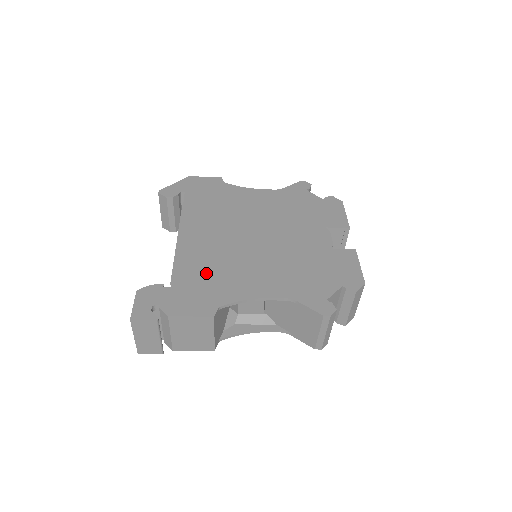
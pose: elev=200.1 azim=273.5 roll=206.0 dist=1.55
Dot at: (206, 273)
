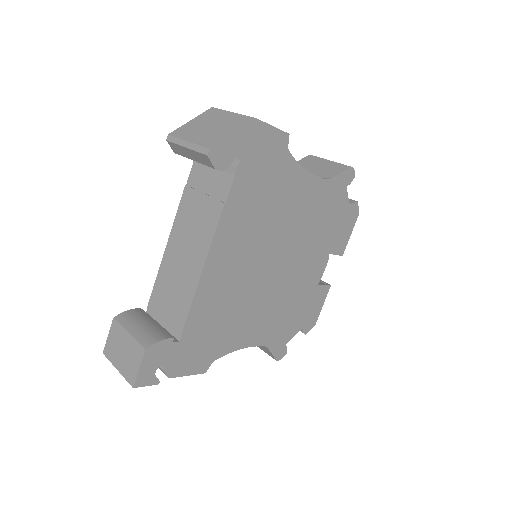
Dot at: (216, 320)
